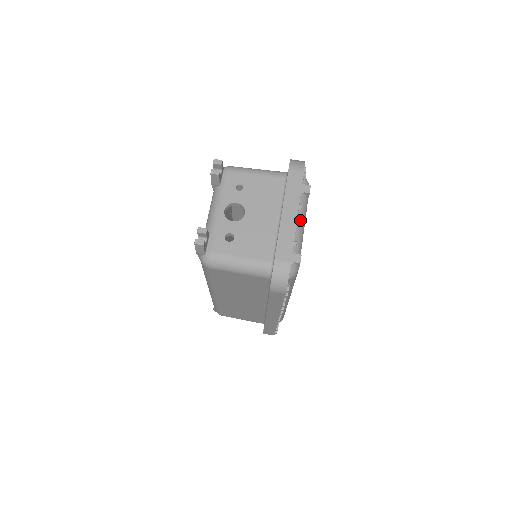
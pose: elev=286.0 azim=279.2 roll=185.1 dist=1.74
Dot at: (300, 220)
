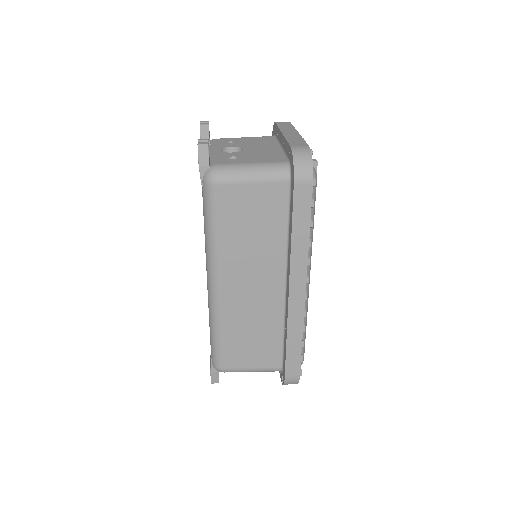
Dot at: occluded
